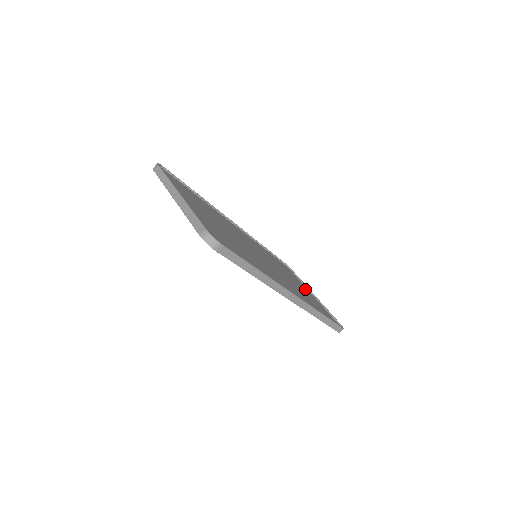
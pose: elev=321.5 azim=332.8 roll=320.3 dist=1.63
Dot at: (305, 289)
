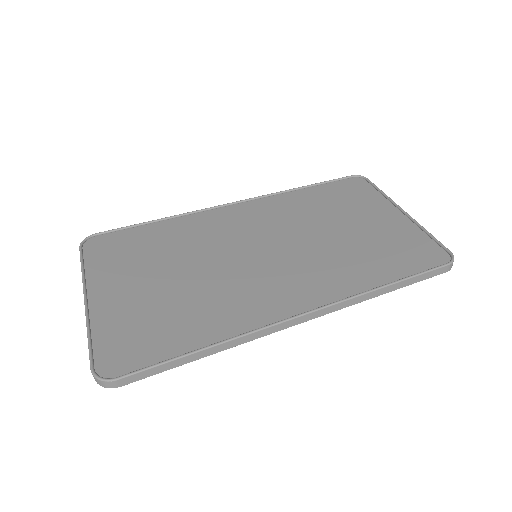
Dot at: (381, 214)
